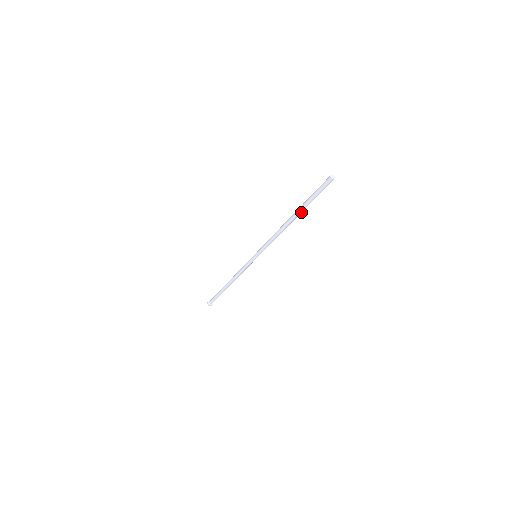
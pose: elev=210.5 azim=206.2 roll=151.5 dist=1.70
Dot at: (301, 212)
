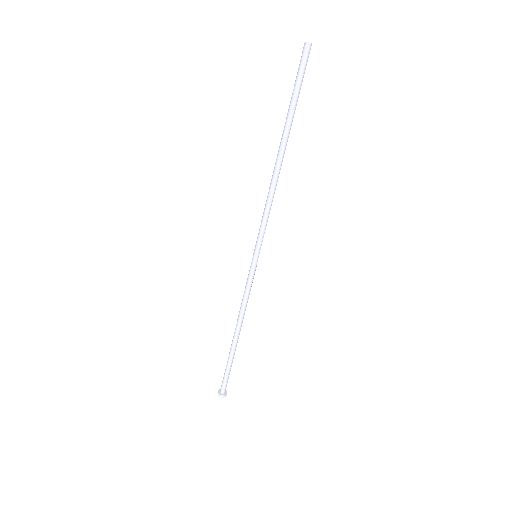
Dot at: (289, 132)
